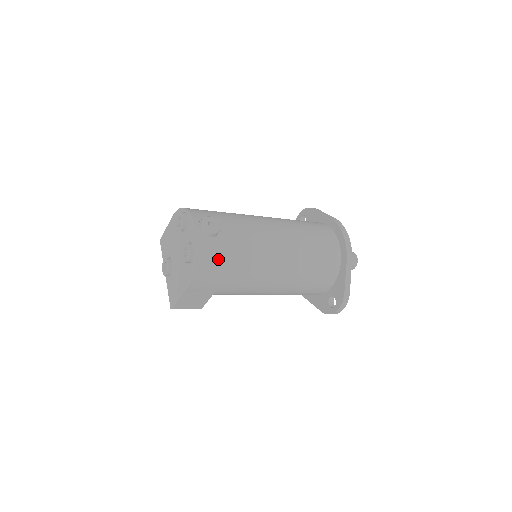
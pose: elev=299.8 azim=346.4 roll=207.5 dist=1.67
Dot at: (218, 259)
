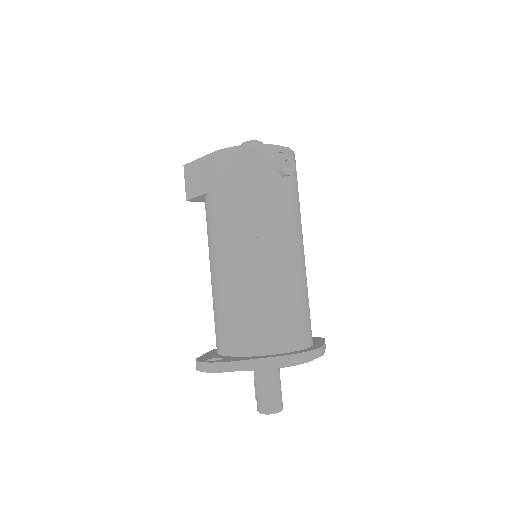
Dot at: (252, 172)
